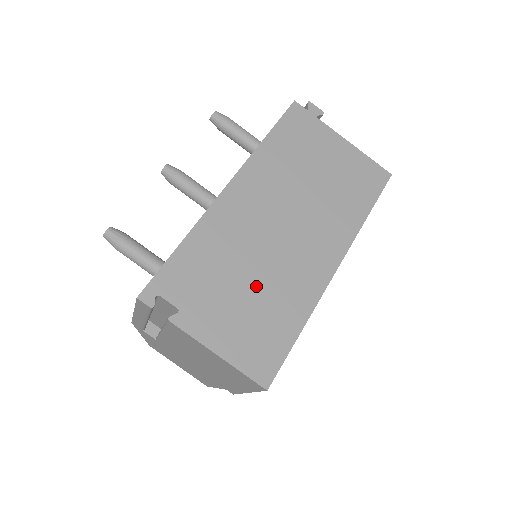
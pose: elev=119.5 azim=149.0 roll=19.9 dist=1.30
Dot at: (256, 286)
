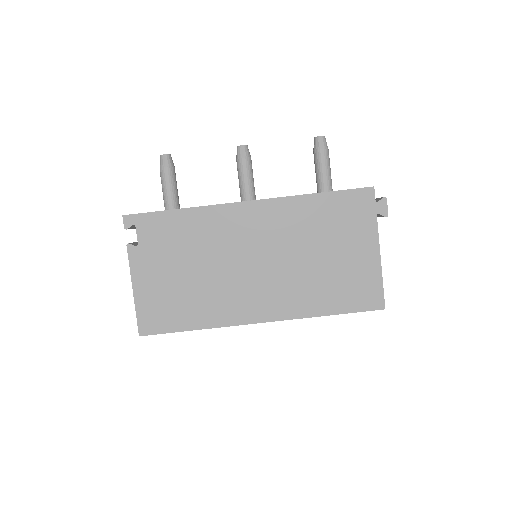
Dot at: (196, 278)
